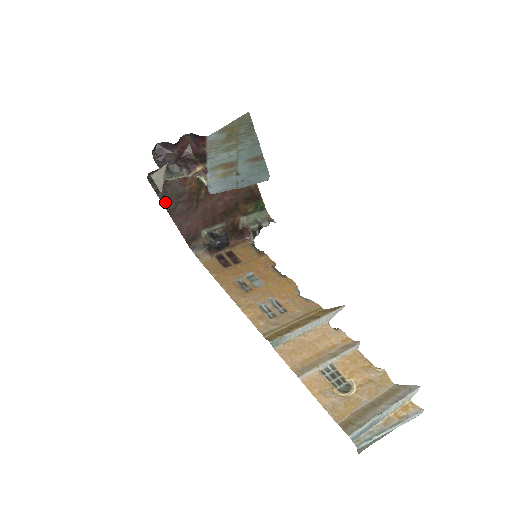
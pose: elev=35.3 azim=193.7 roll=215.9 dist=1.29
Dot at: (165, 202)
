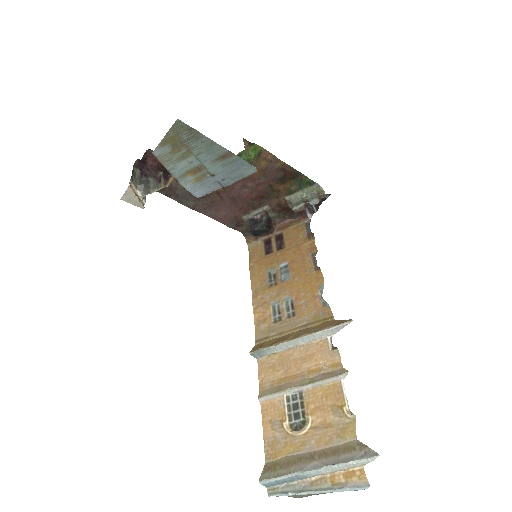
Dot at: (183, 202)
